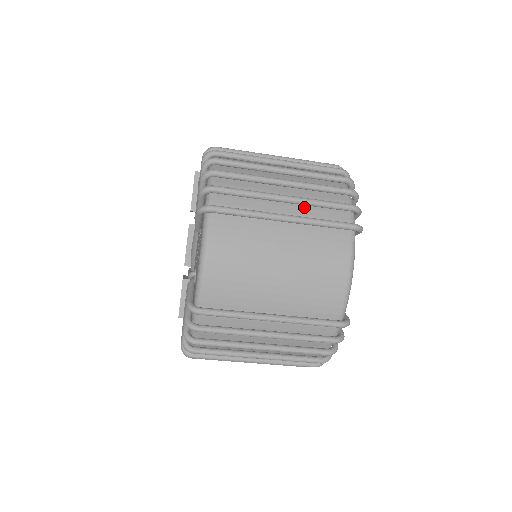
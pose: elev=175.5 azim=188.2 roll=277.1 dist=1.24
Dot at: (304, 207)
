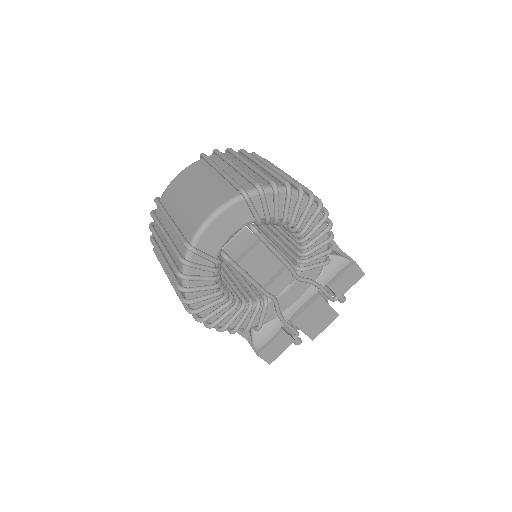
Dot at: (239, 175)
